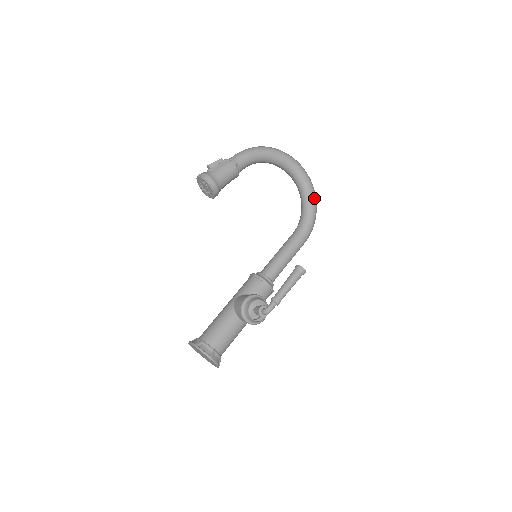
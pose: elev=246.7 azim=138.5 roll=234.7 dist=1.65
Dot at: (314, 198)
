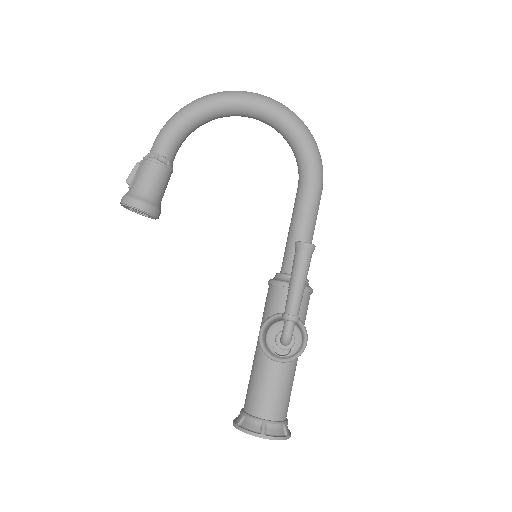
Dot at: (296, 122)
